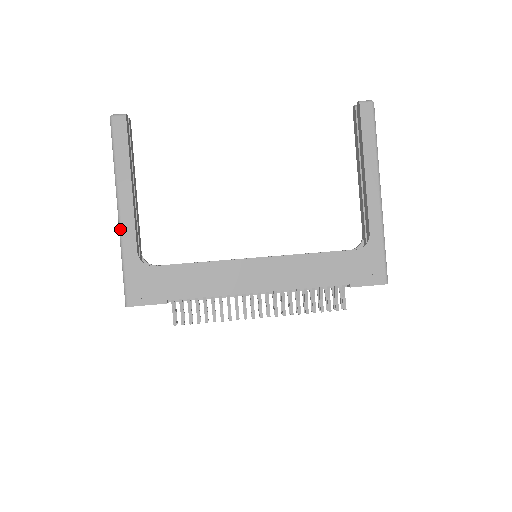
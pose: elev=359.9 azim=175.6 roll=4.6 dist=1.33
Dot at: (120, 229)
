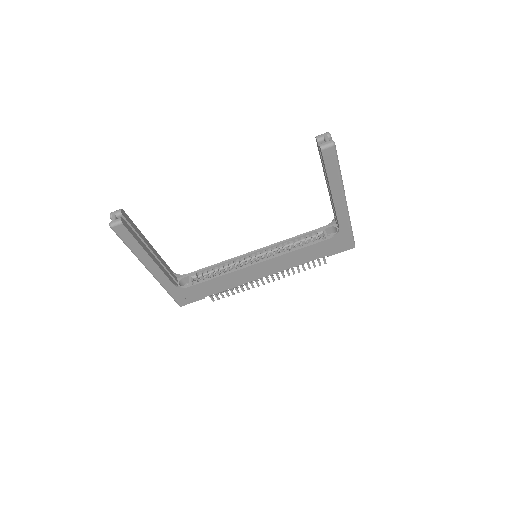
Dot at: (156, 279)
